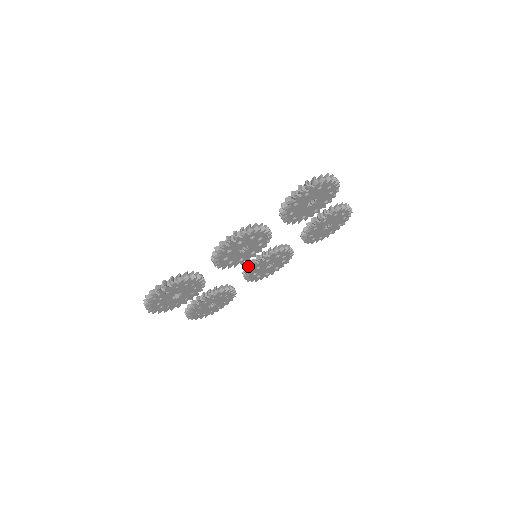
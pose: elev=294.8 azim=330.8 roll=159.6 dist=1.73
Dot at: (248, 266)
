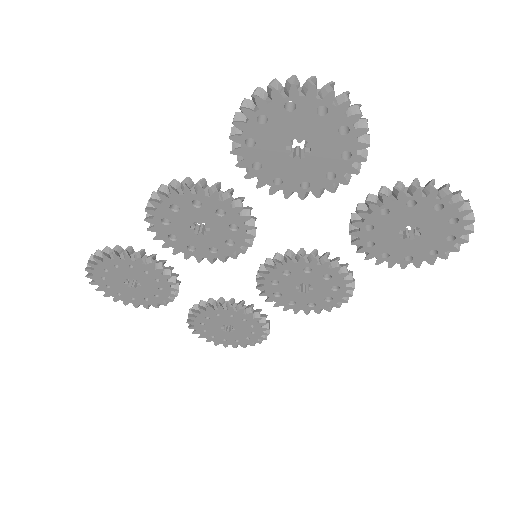
Dot at: (258, 275)
